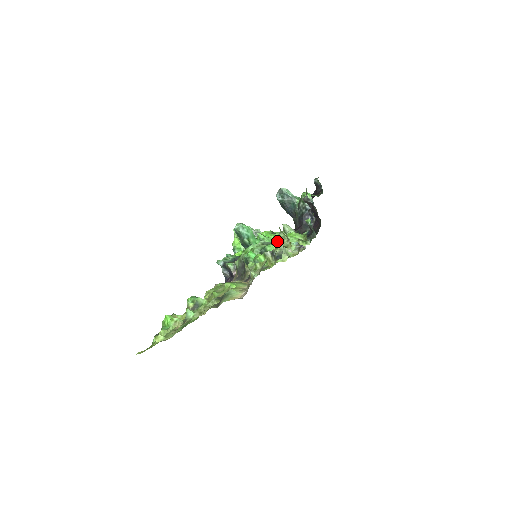
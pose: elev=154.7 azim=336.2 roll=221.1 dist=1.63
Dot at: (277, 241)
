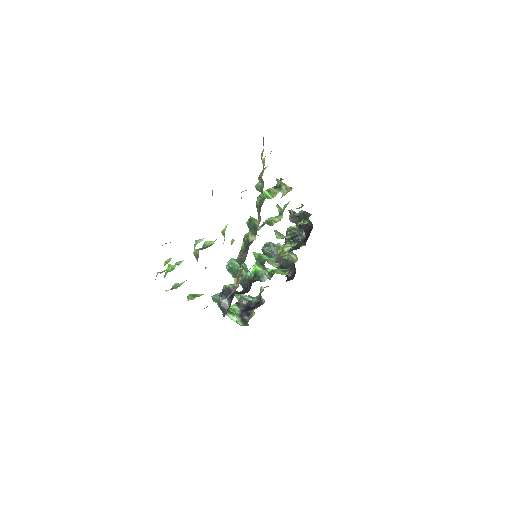
Dot at: (275, 230)
